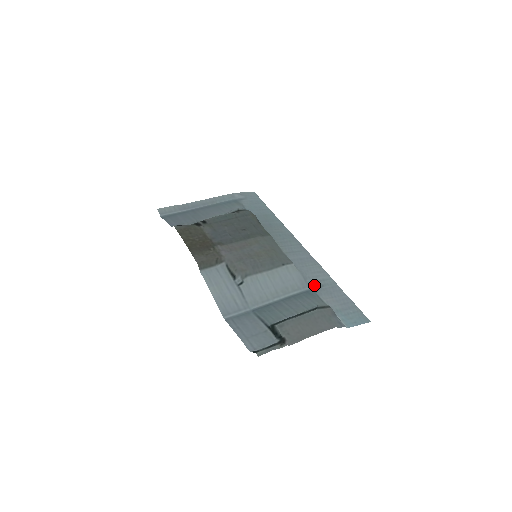
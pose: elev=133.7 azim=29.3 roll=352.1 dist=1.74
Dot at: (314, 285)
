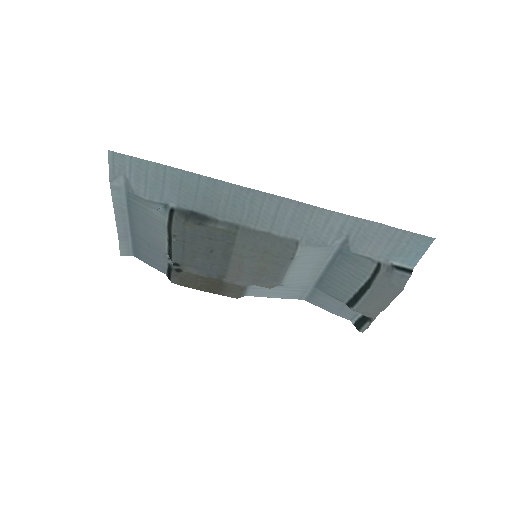
Dot at: (339, 241)
